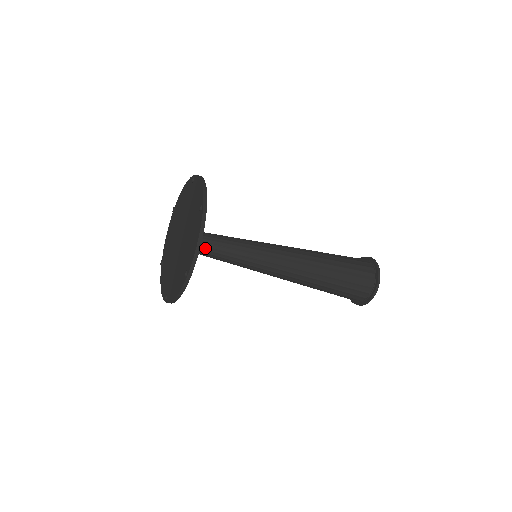
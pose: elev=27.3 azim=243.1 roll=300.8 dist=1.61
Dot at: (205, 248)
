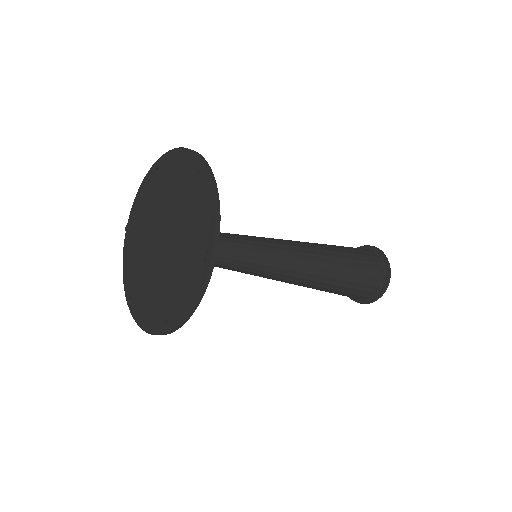
Dot at: occluded
